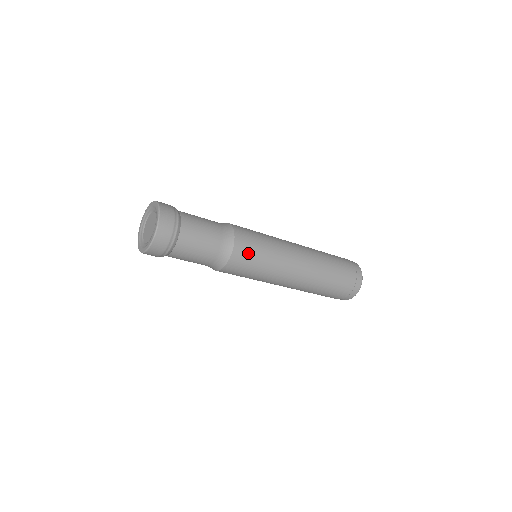
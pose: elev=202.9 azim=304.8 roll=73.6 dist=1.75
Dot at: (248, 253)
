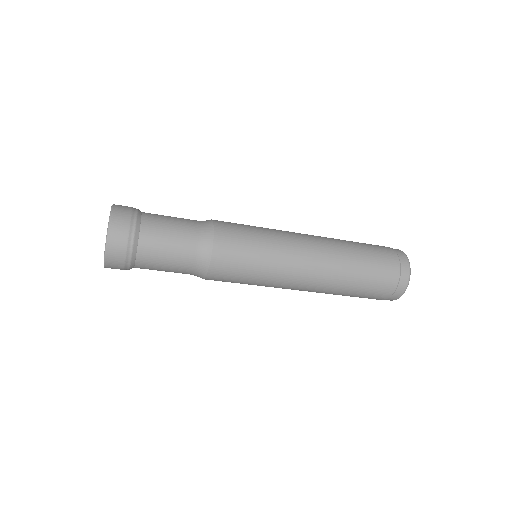
Dot at: (234, 257)
